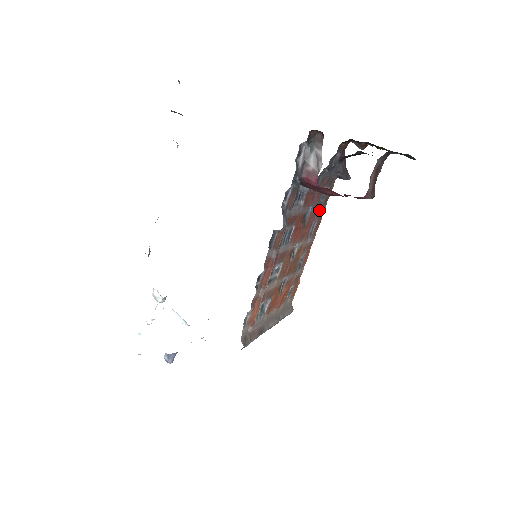
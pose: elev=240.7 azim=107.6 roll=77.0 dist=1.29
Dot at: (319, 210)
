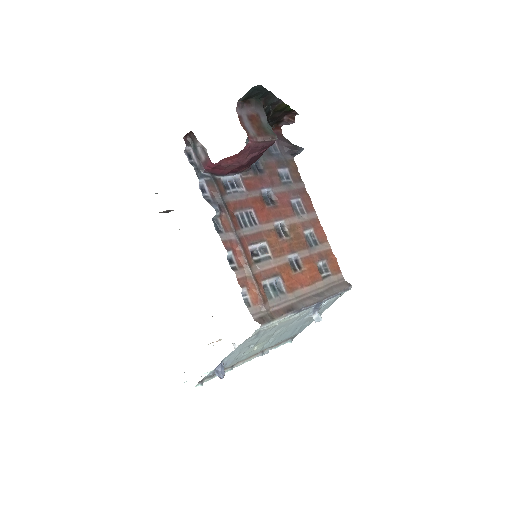
Dot at: (292, 189)
